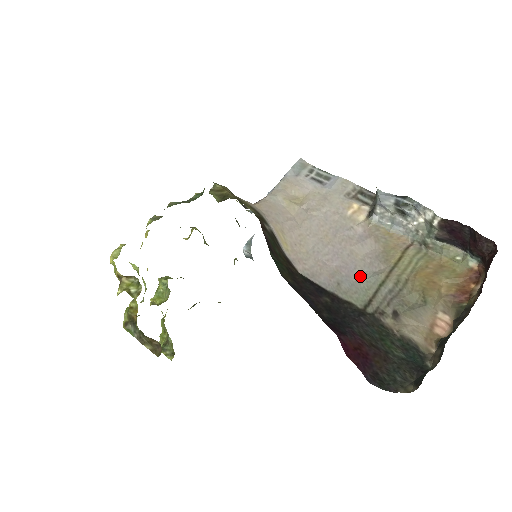
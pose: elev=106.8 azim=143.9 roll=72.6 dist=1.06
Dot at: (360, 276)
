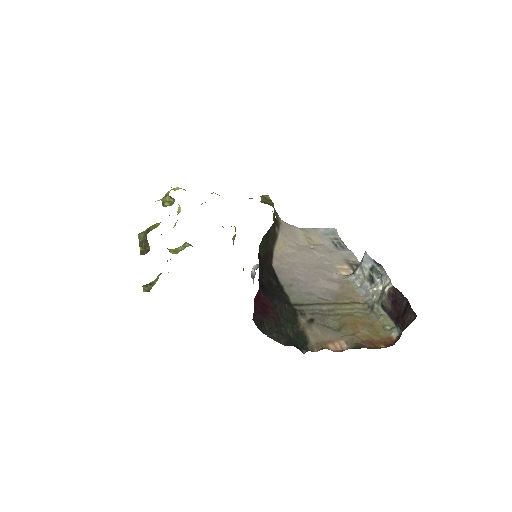
Dot at: (310, 292)
